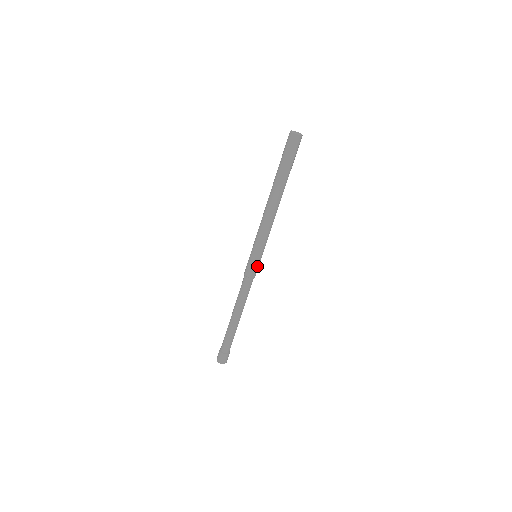
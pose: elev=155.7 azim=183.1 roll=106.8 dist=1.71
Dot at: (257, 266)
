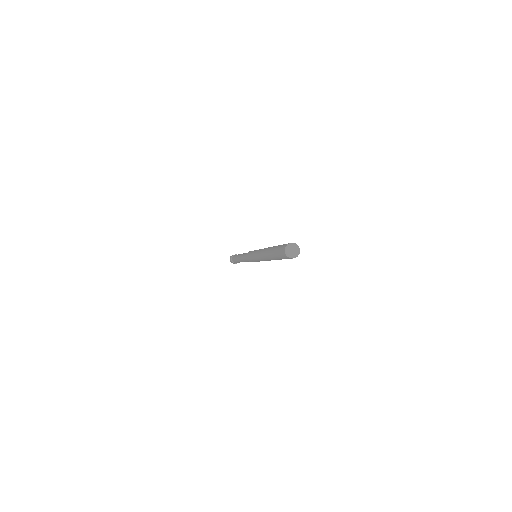
Dot at: occluded
